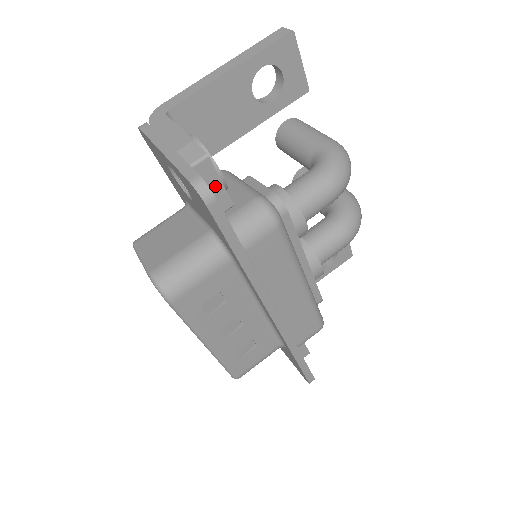
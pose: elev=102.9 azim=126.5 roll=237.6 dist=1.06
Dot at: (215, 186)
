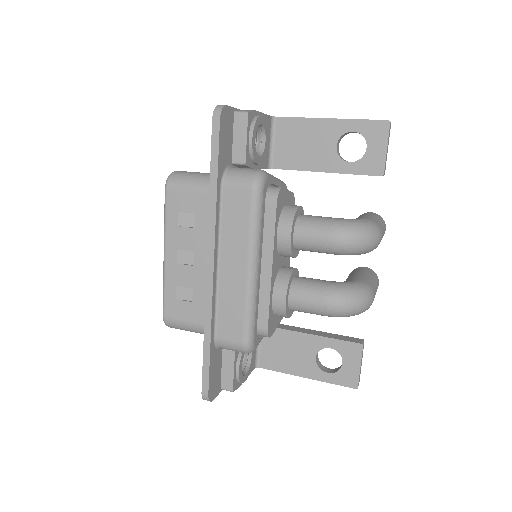
Dot at: (241, 138)
